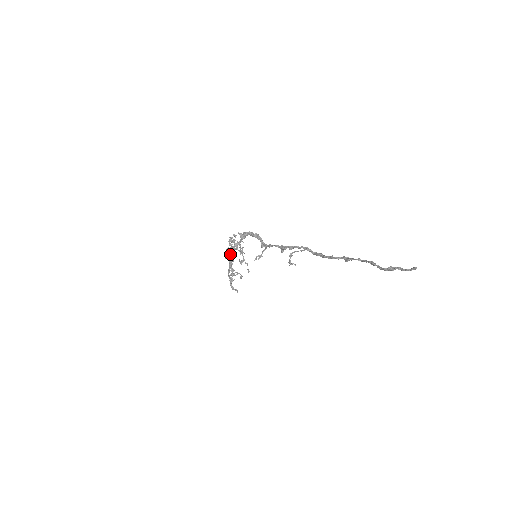
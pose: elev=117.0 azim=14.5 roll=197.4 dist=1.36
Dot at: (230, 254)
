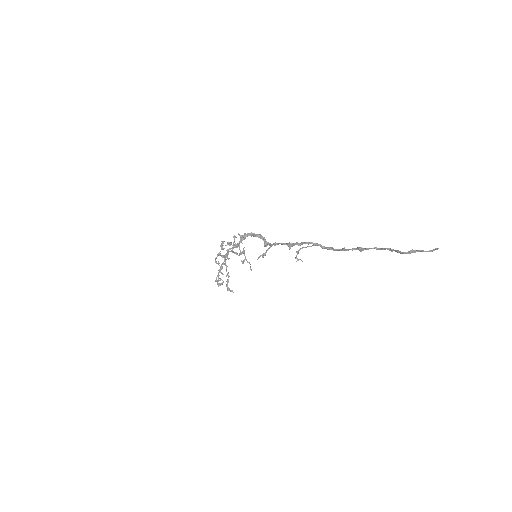
Dot at: (227, 256)
